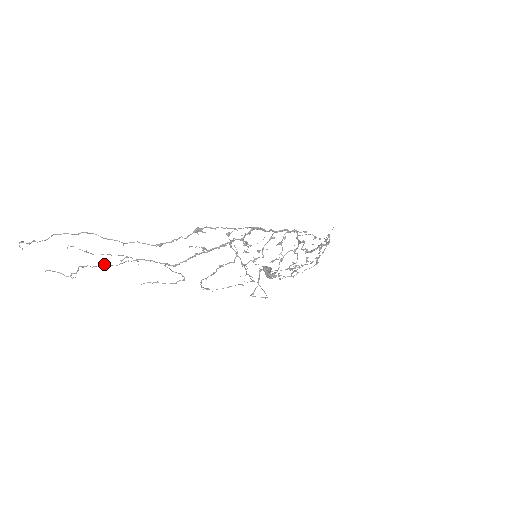
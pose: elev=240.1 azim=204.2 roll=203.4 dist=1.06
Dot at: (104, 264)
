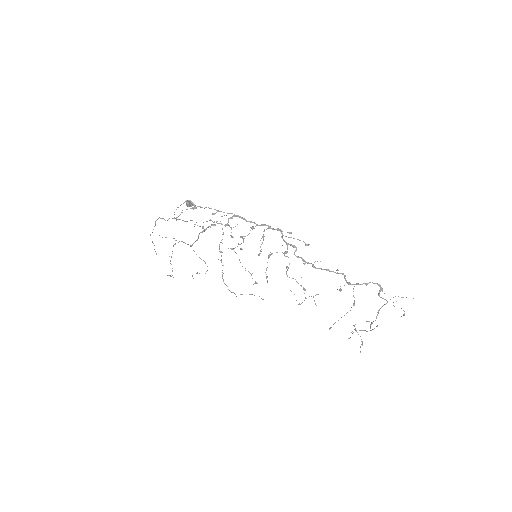
Dot at: occluded
